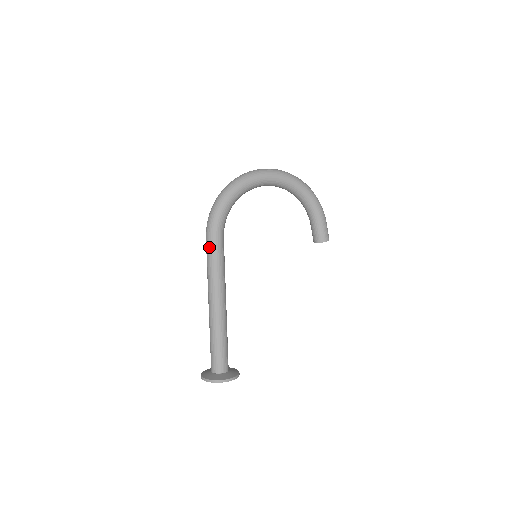
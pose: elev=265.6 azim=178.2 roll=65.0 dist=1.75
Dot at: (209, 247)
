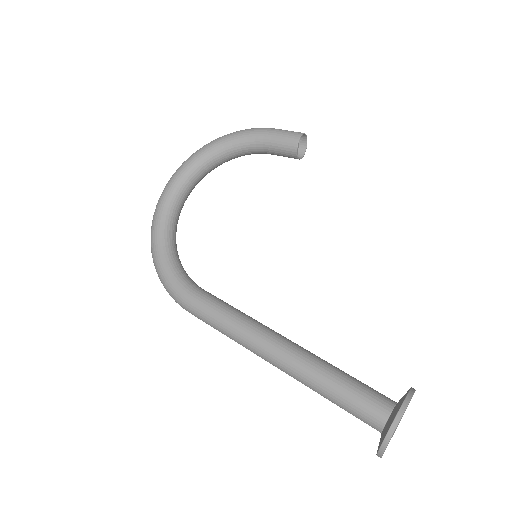
Dot at: (197, 317)
